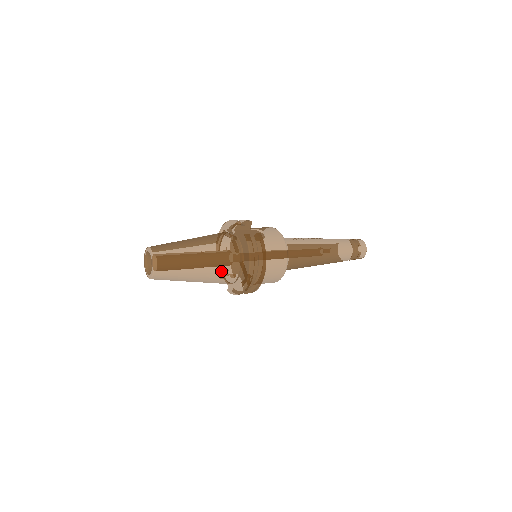
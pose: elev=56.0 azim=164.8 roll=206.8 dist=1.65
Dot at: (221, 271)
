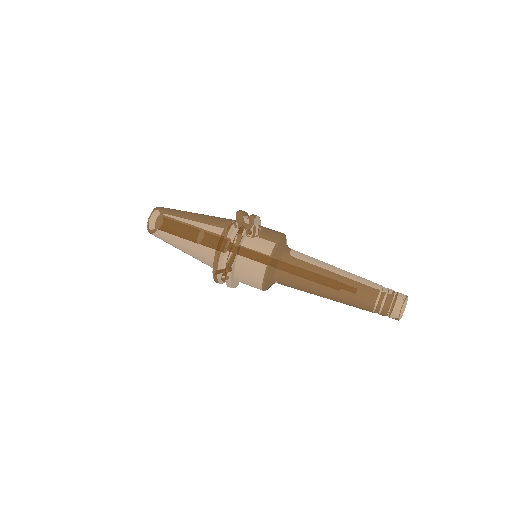
Dot at: (199, 249)
